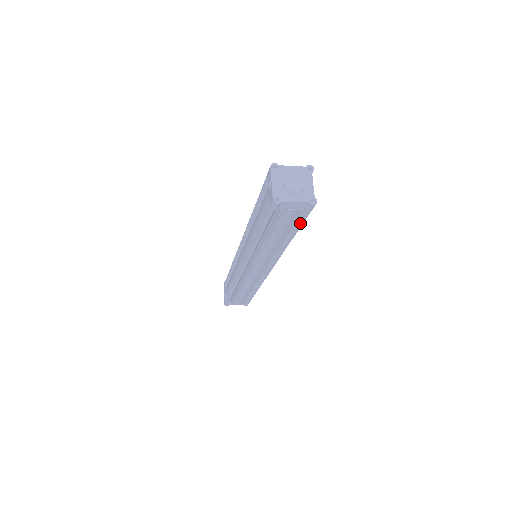
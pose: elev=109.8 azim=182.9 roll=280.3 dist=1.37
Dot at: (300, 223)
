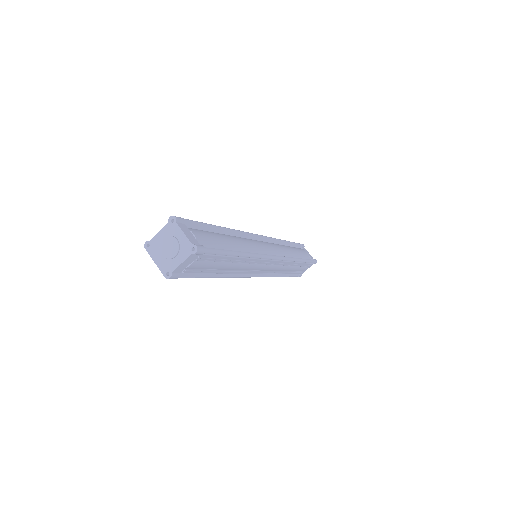
Dot at: occluded
